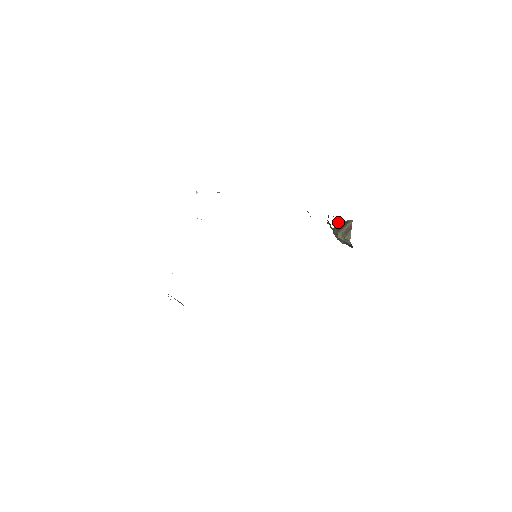
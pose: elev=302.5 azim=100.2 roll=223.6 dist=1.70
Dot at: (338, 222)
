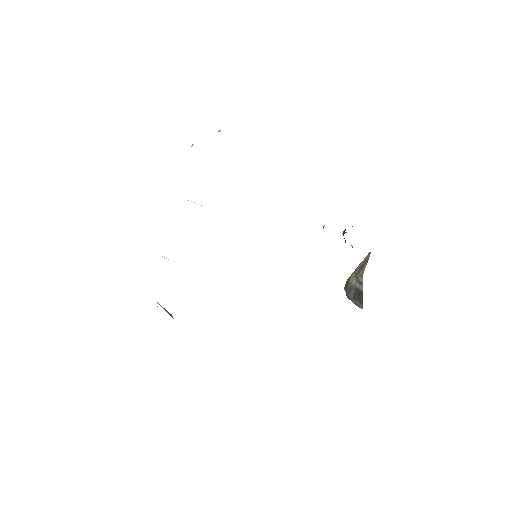
Dot at: occluded
